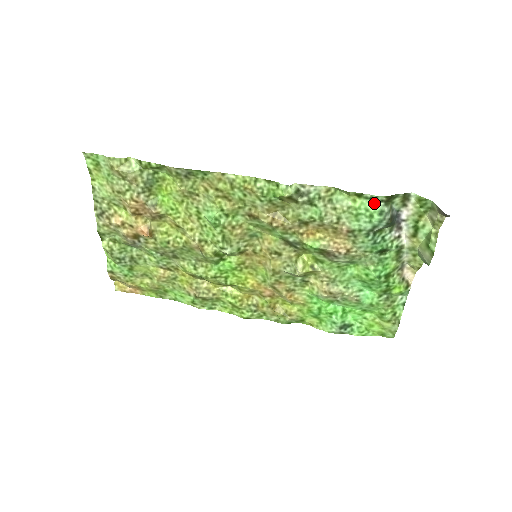
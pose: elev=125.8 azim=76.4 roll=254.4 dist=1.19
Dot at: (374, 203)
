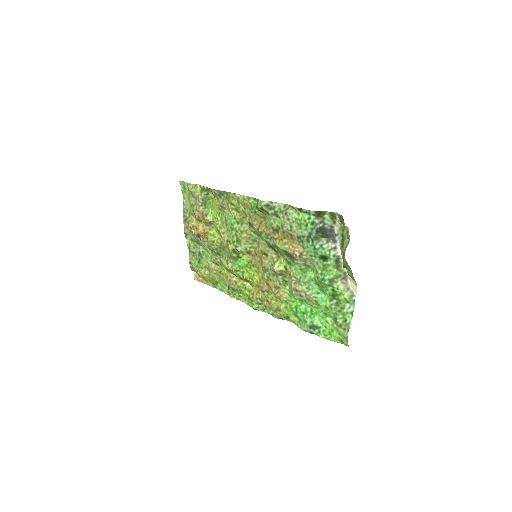
Dot at: (309, 216)
